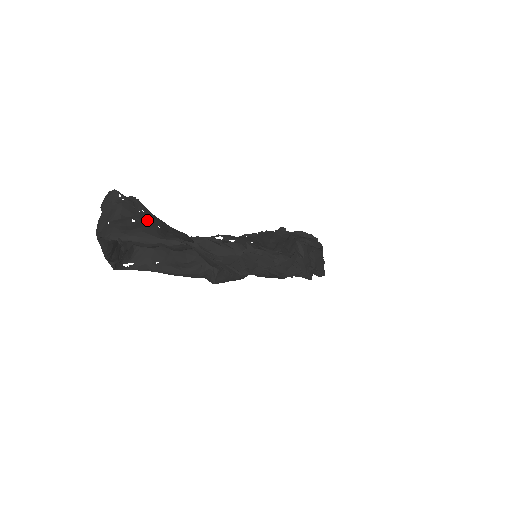
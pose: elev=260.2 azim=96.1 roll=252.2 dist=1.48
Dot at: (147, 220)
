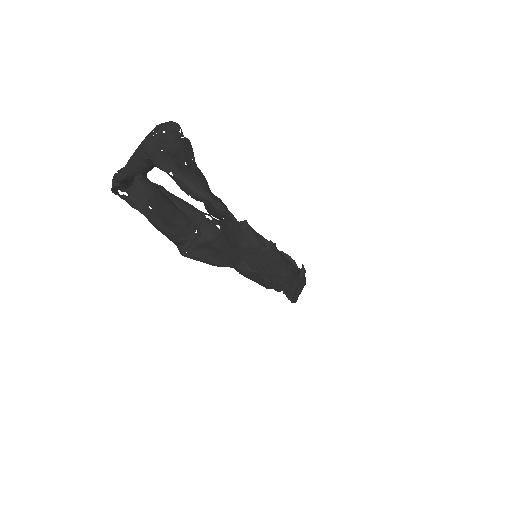
Dot at: (197, 170)
